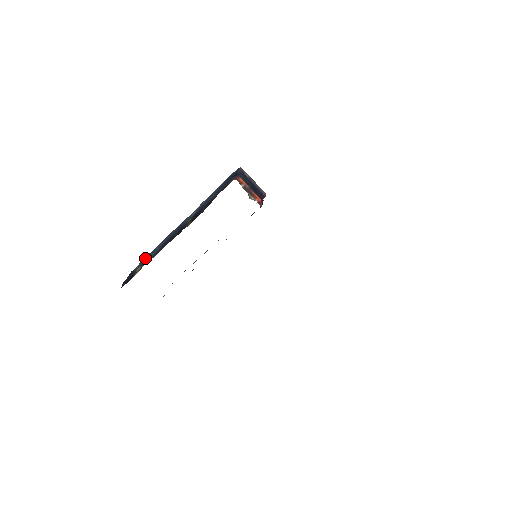
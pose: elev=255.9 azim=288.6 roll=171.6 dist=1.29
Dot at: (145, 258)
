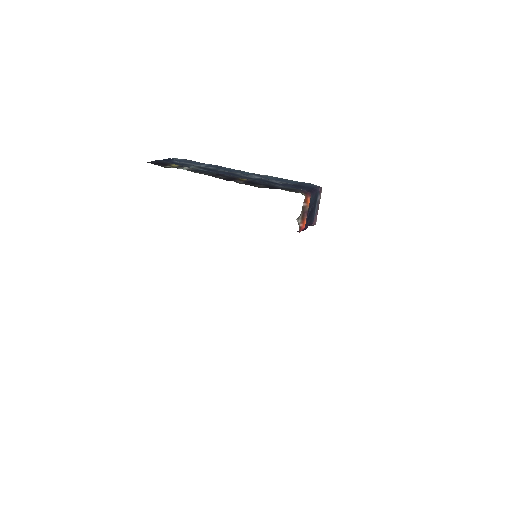
Dot at: (190, 161)
